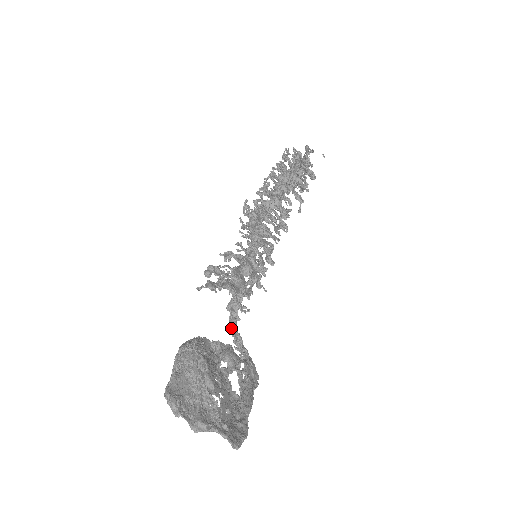
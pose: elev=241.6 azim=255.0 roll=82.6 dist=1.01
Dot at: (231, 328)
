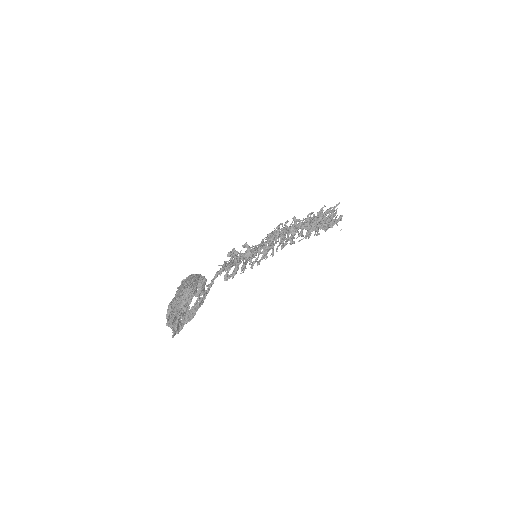
Dot at: (214, 278)
